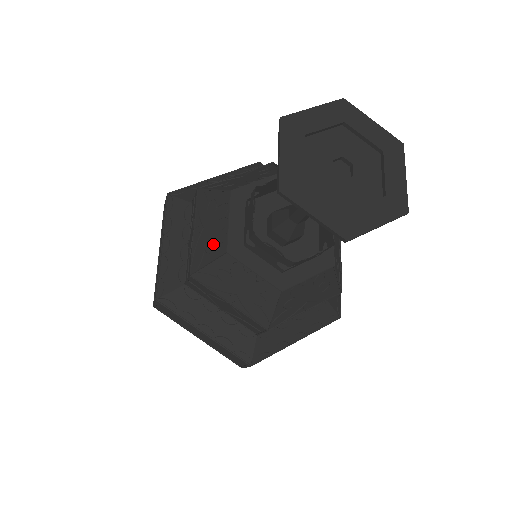
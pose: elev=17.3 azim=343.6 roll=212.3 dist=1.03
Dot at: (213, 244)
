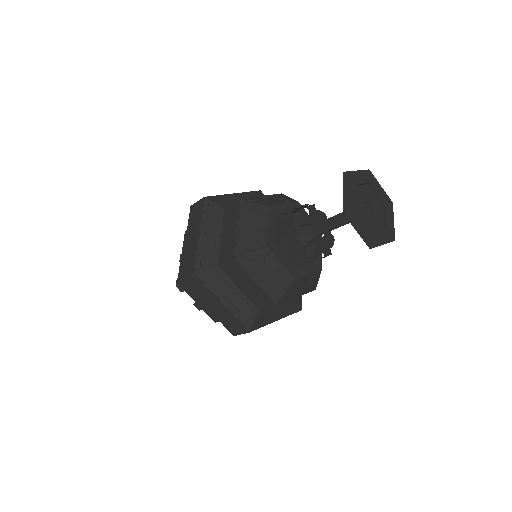
Dot at: (255, 239)
